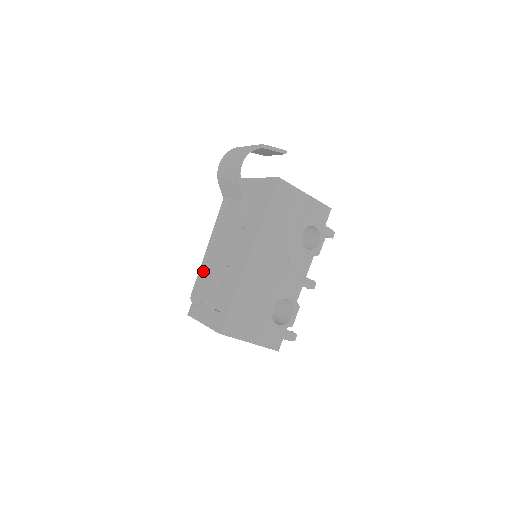
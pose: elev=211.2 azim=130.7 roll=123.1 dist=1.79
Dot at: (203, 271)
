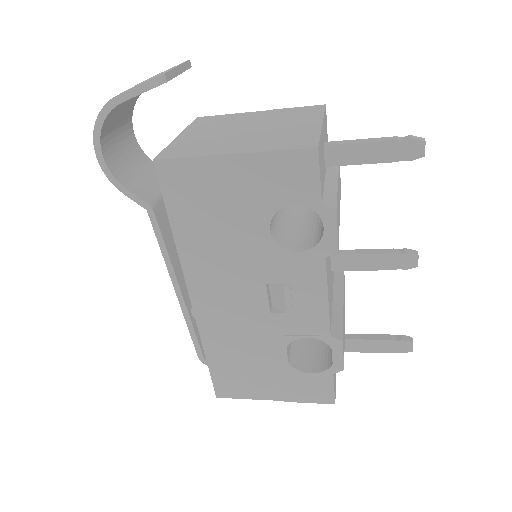
Dot at: occluded
